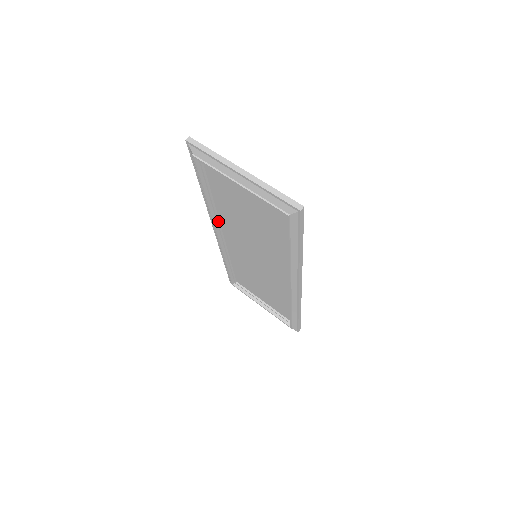
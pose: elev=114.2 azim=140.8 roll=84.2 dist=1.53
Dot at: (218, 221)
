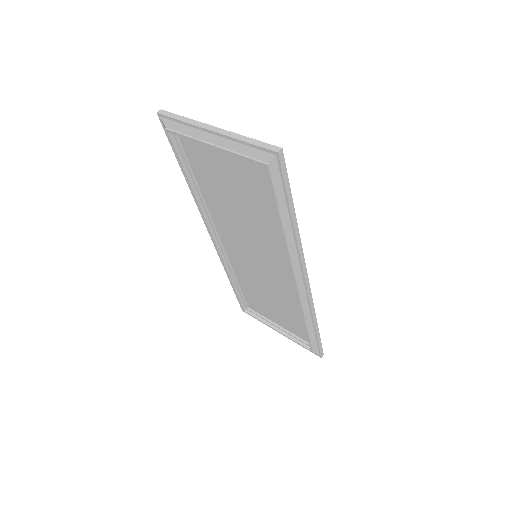
Dot at: (211, 220)
